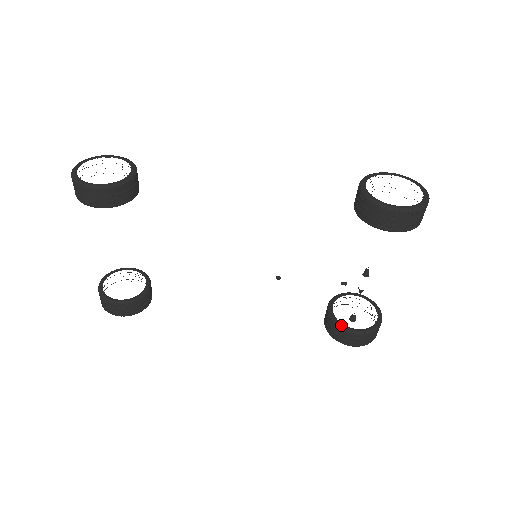
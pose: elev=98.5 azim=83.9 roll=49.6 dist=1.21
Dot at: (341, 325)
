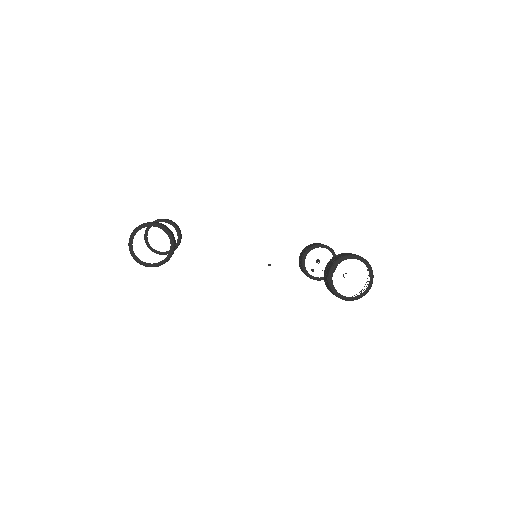
Dot at: (307, 274)
